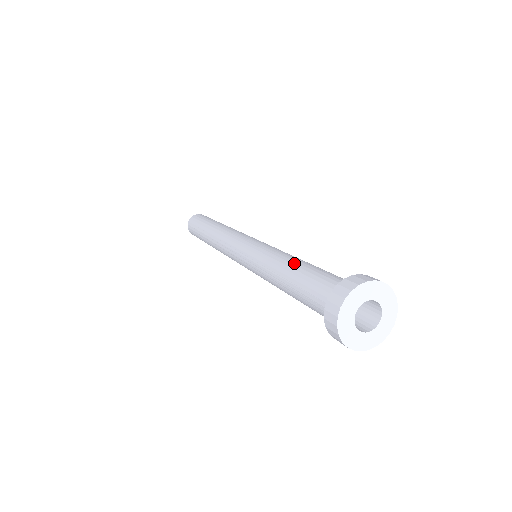
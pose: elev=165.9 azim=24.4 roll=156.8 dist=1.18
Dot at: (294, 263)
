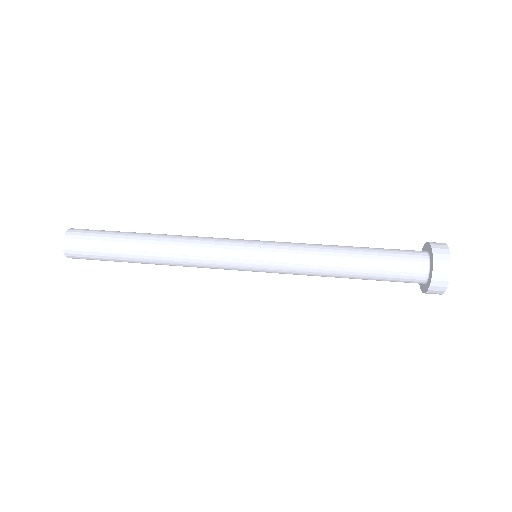
Dot at: (348, 247)
